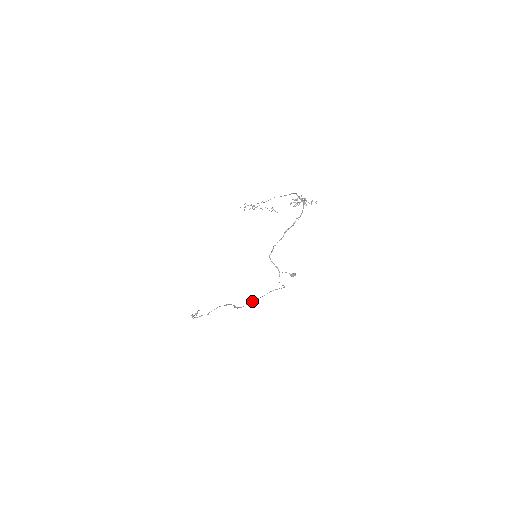
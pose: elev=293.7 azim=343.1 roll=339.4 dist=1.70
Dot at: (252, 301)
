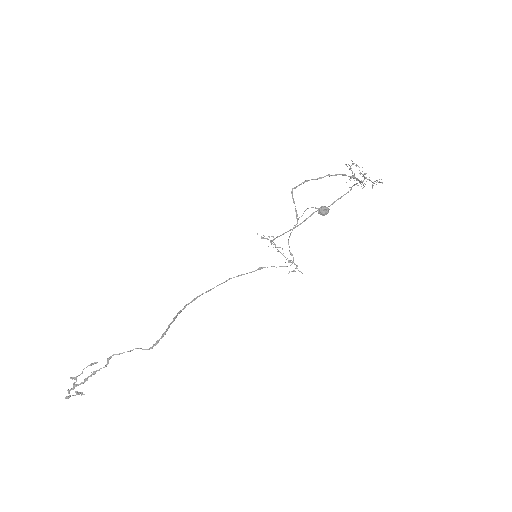
Dot at: (219, 284)
